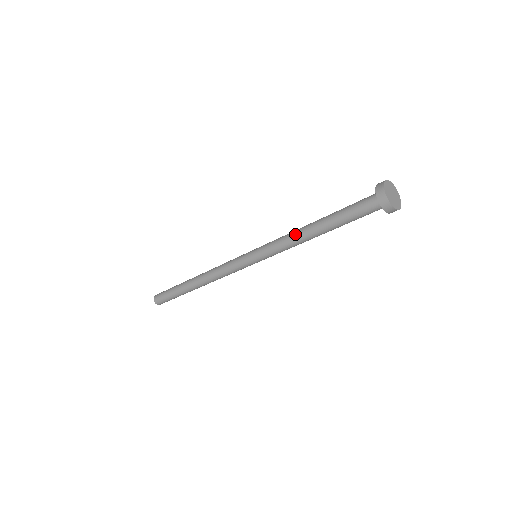
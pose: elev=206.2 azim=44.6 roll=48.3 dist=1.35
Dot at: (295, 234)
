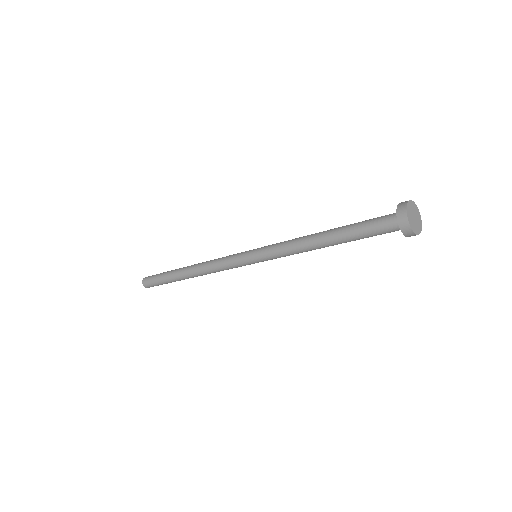
Dot at: (303, 237)
